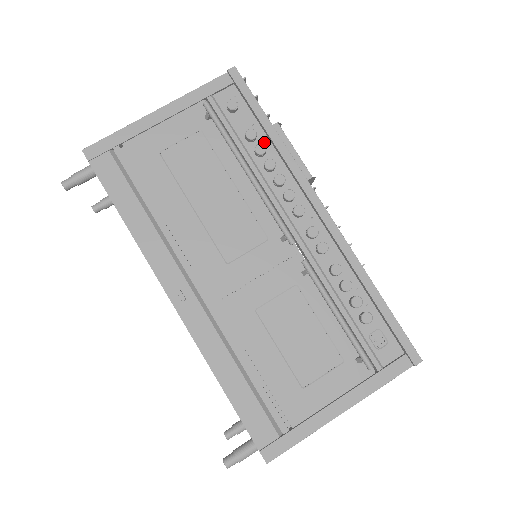
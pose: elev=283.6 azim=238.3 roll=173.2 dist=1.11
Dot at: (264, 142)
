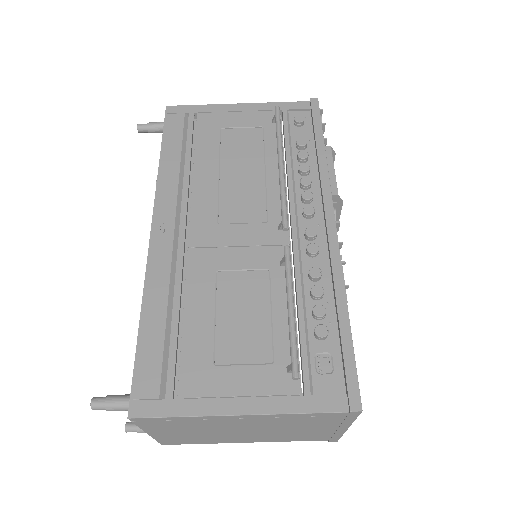
Dot at: (311, 155)
